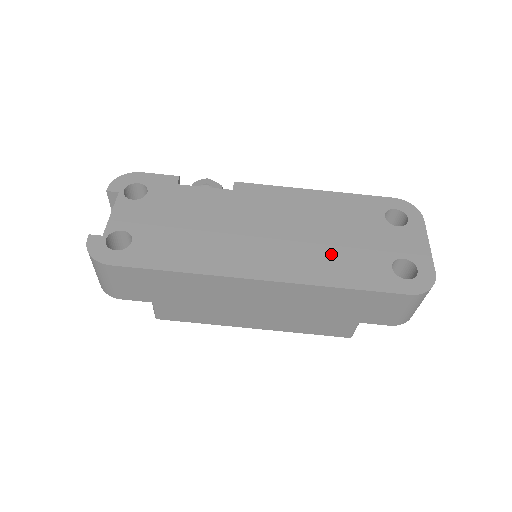
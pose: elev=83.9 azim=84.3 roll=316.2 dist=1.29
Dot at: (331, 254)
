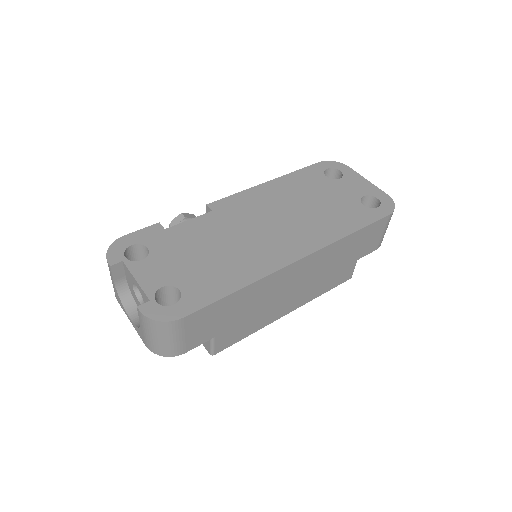
Dot at: (323, 217)
